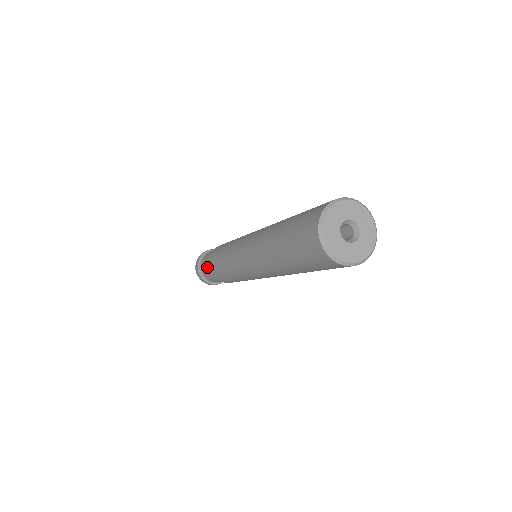
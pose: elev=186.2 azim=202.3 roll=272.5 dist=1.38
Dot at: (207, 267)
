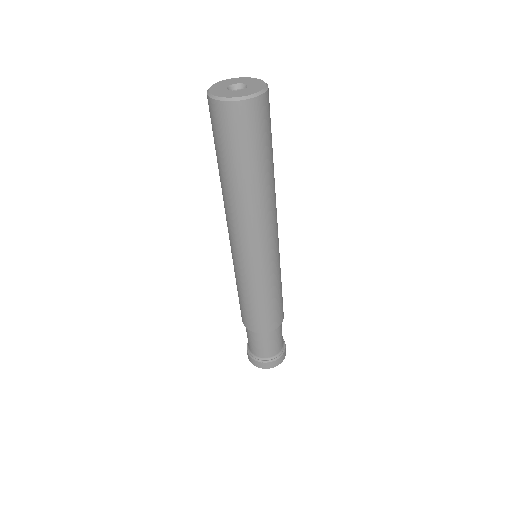
Dot at: (246, 331)
